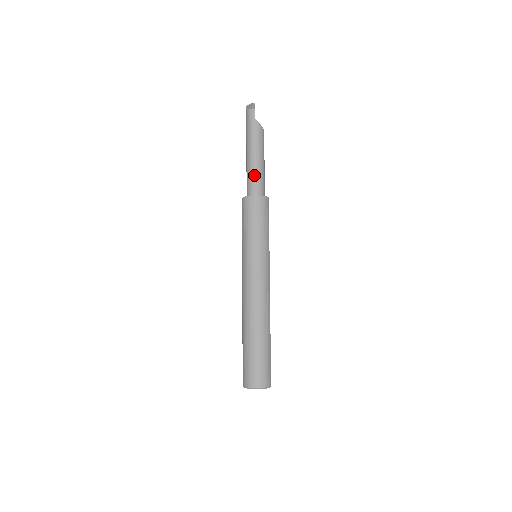
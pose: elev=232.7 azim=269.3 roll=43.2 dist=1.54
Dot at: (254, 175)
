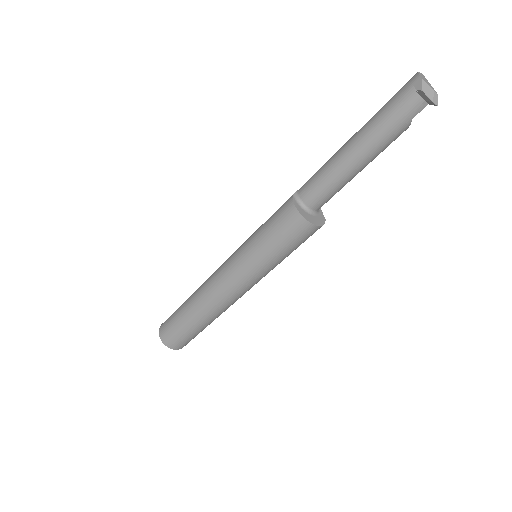
Dot at: (335, 188)
